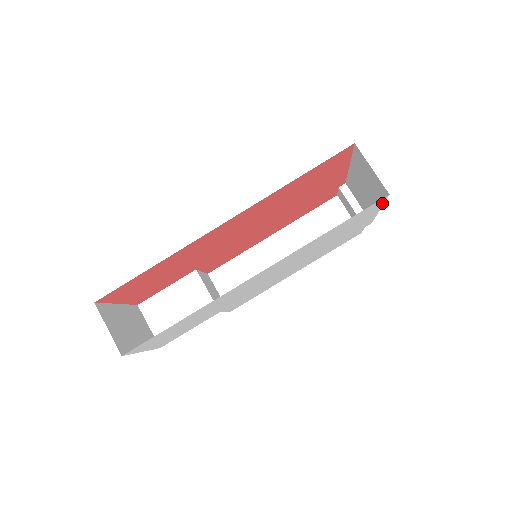
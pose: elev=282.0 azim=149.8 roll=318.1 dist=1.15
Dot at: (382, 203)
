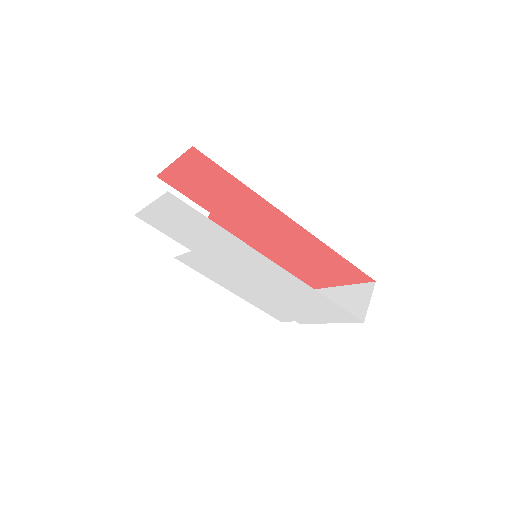
Dot at: (347, 322)
